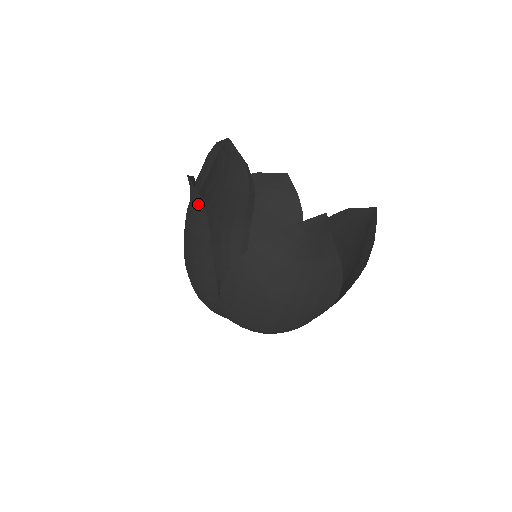
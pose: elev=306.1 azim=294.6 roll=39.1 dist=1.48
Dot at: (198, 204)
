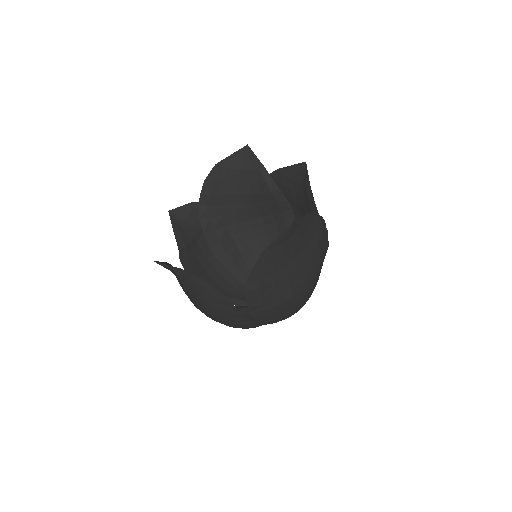
Dot at: (177, 230)
